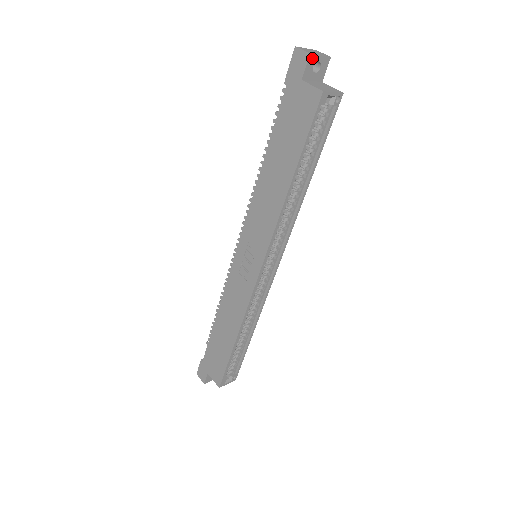
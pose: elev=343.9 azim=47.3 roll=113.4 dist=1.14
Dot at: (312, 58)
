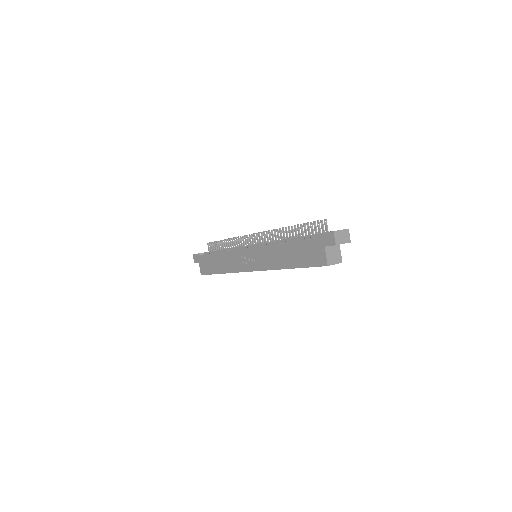
Dot at: occluded
